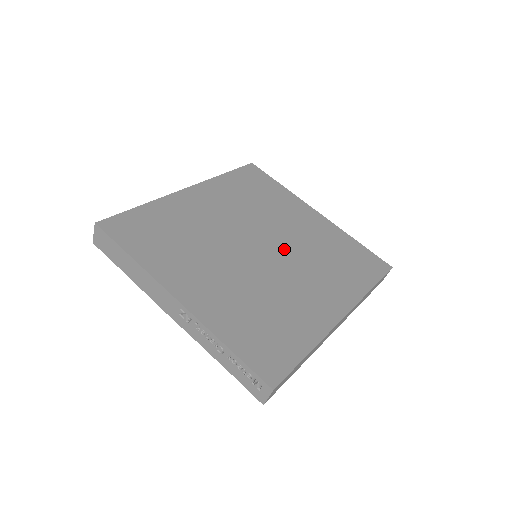
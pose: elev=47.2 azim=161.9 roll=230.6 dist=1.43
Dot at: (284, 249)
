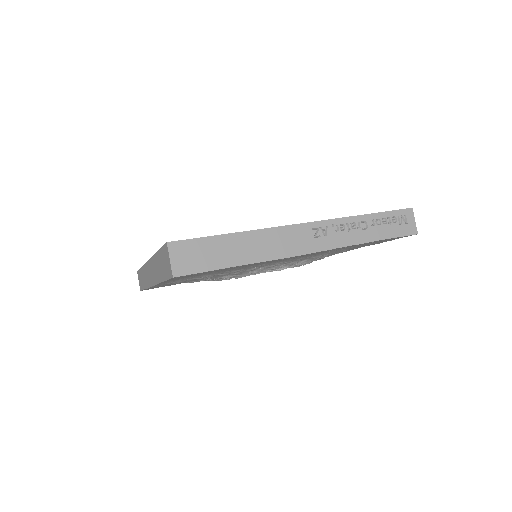
Dot at: occluded
